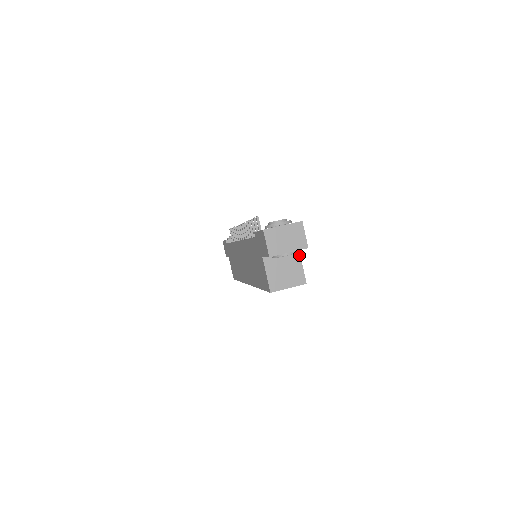
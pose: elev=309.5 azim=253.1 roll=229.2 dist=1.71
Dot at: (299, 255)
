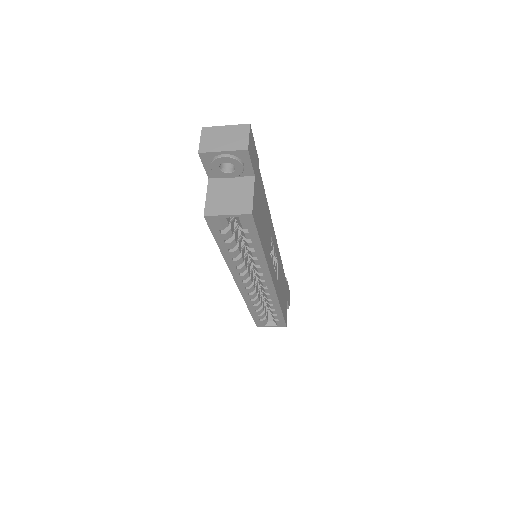
Dot at: (253, 182)
